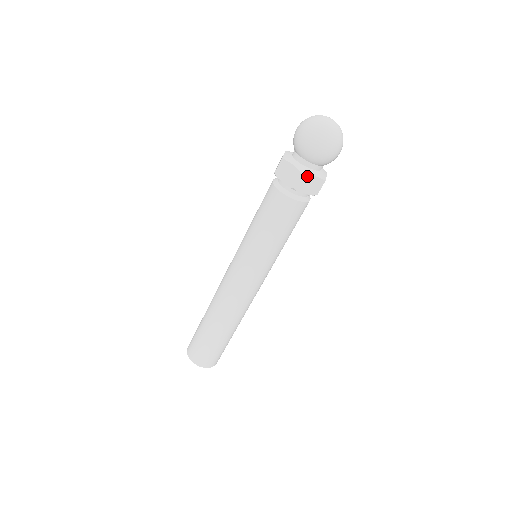
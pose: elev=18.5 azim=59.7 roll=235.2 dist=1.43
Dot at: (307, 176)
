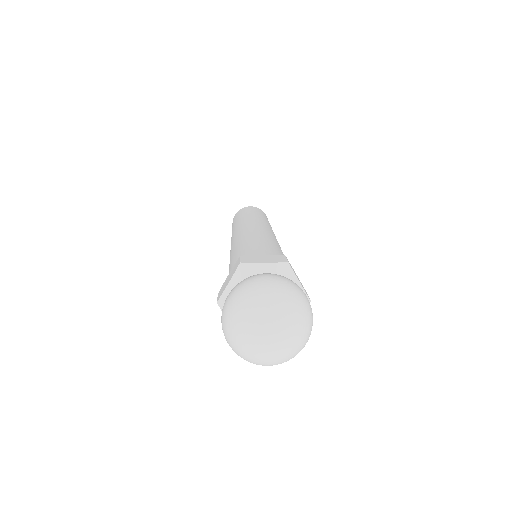
Dot at: occluded
